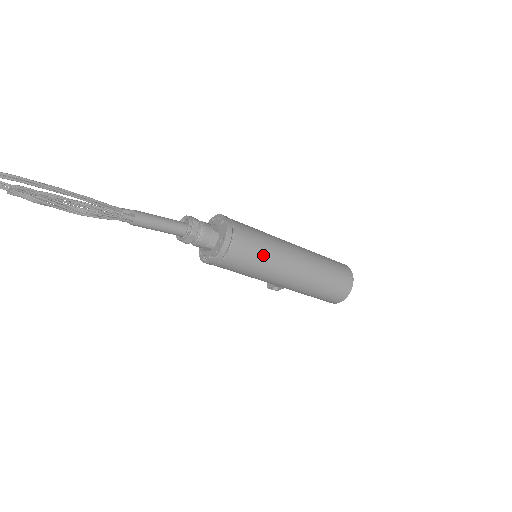
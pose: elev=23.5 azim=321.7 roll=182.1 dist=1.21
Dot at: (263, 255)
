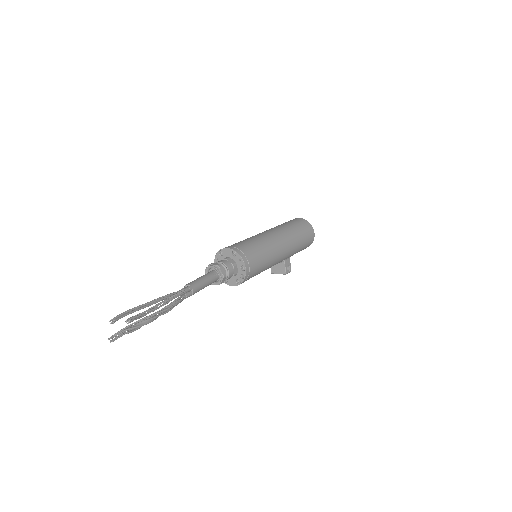
Dot at: (256, 241)
